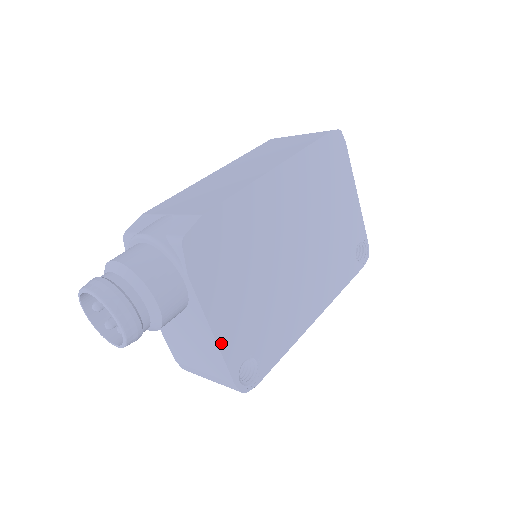
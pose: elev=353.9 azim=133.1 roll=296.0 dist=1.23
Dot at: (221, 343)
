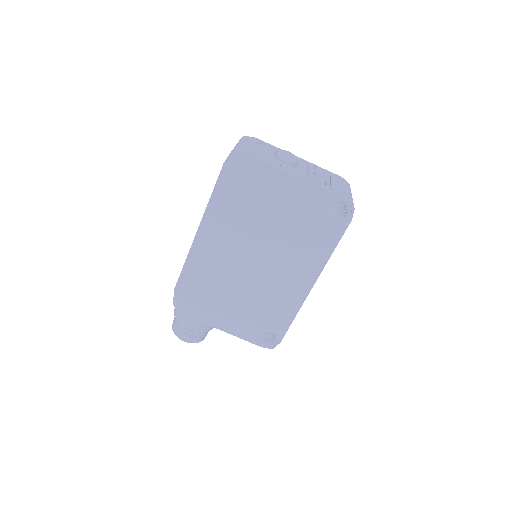
Dot at: (235, 334)
